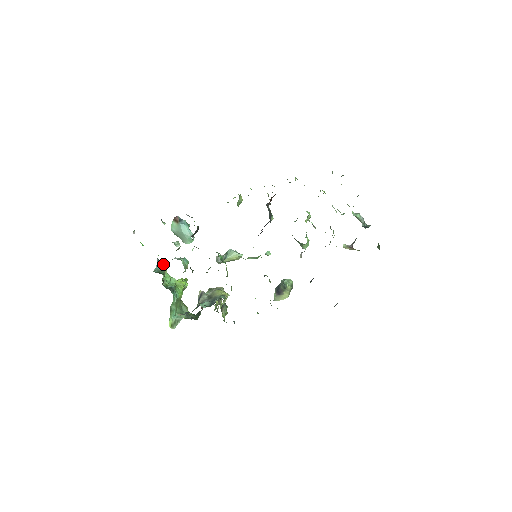
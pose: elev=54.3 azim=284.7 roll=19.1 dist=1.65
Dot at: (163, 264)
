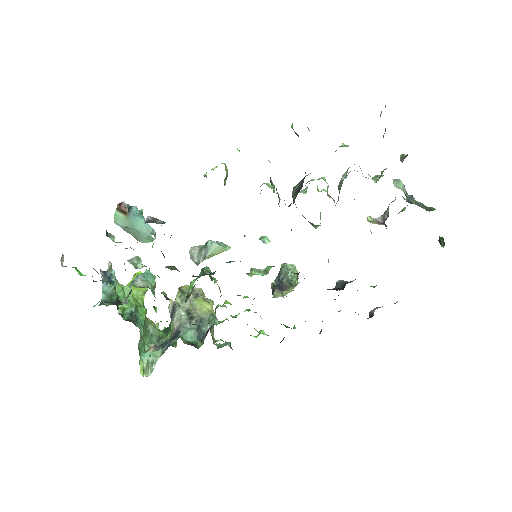
Dot at: (112, 278)
